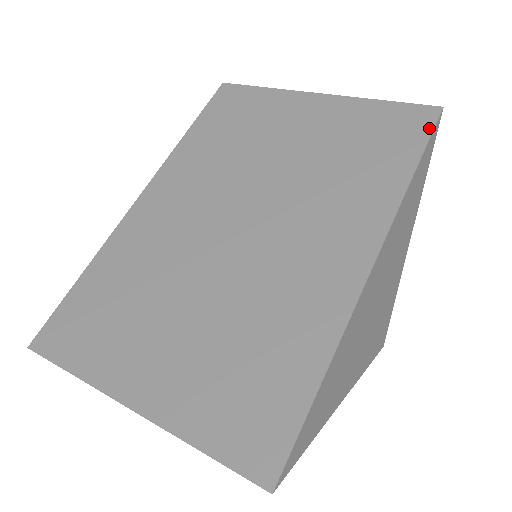
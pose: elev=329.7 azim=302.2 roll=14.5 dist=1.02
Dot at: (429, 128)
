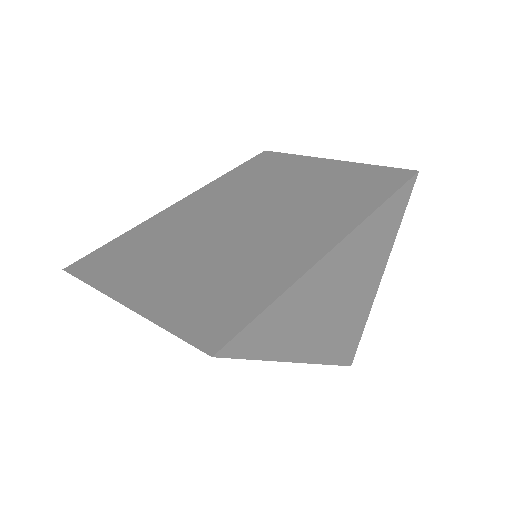
Dot at: (405, 180)
